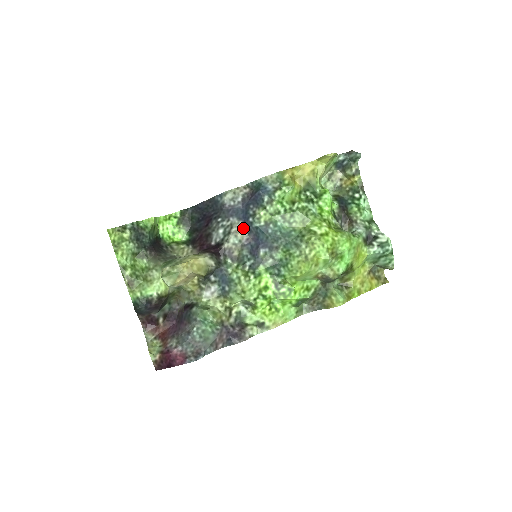
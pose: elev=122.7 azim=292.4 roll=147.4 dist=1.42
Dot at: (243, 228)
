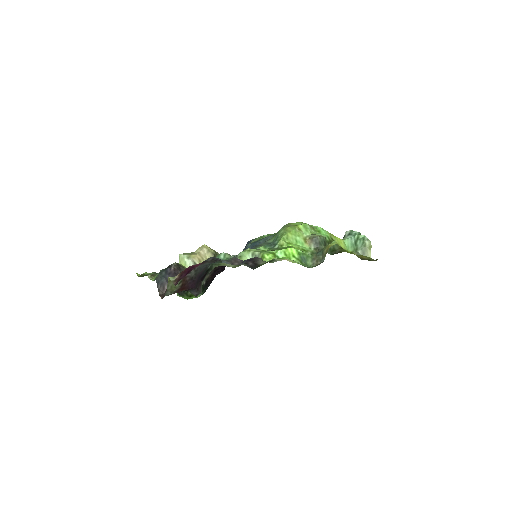
Dot at: occluded
